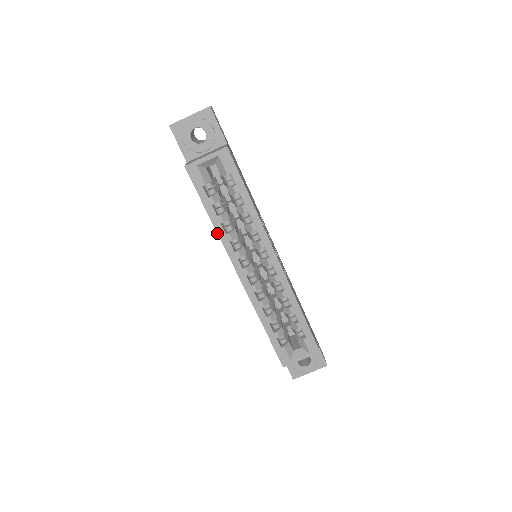
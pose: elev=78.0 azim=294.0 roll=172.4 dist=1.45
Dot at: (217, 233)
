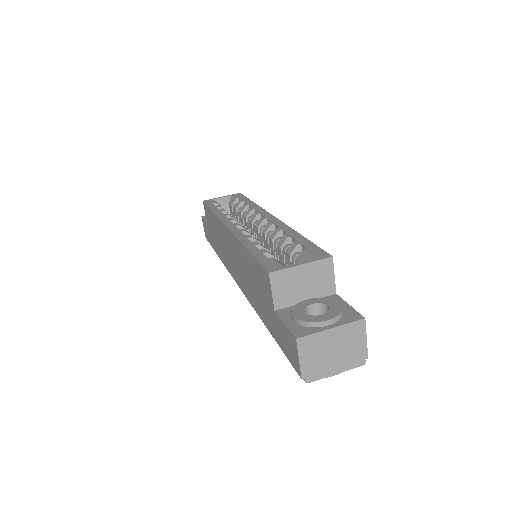
Dot at: (215, 215)
